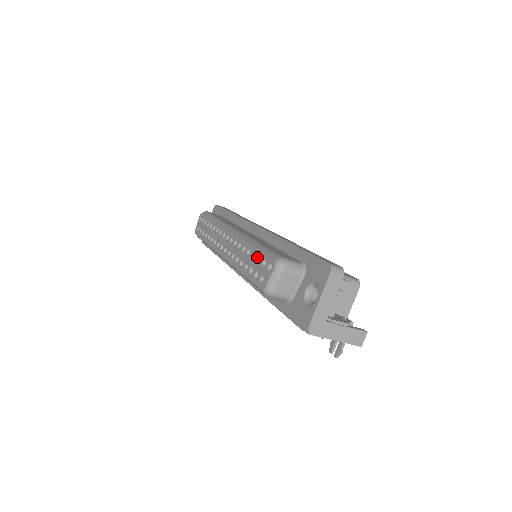
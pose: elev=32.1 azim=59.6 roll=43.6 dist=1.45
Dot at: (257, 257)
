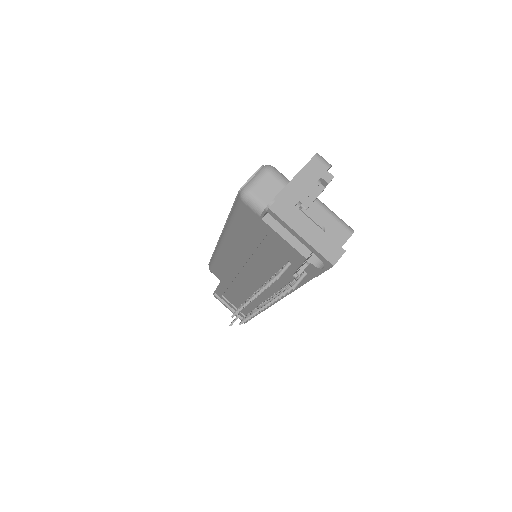
Dot at: occluded
